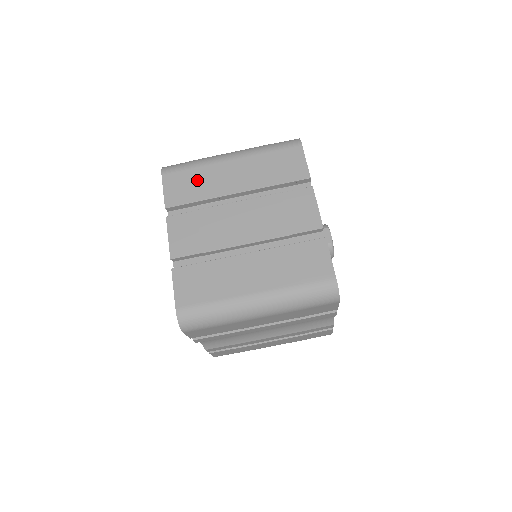
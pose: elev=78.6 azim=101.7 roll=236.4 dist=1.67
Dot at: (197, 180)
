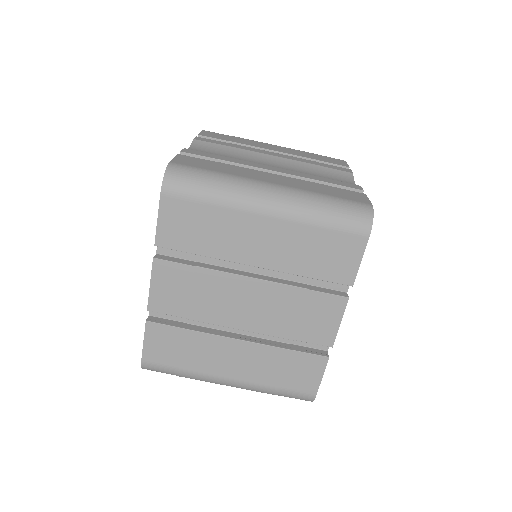
Dot at: (208, 225)
